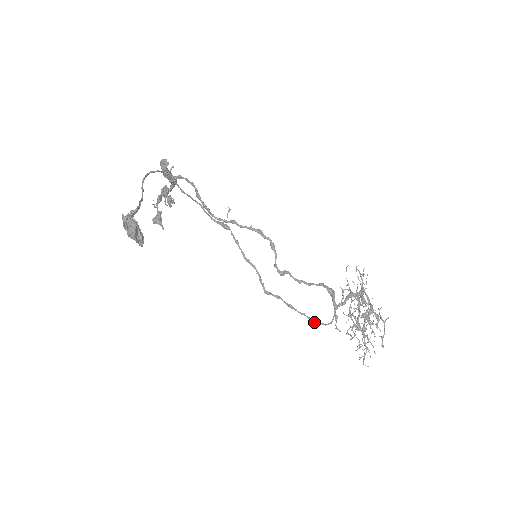
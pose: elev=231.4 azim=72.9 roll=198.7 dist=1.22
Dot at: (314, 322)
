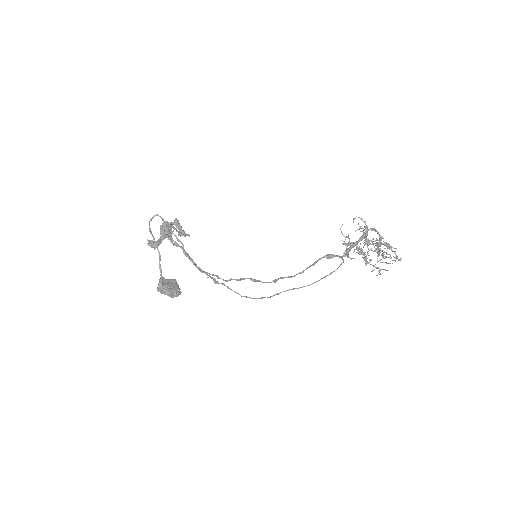
Dot at: occluded
